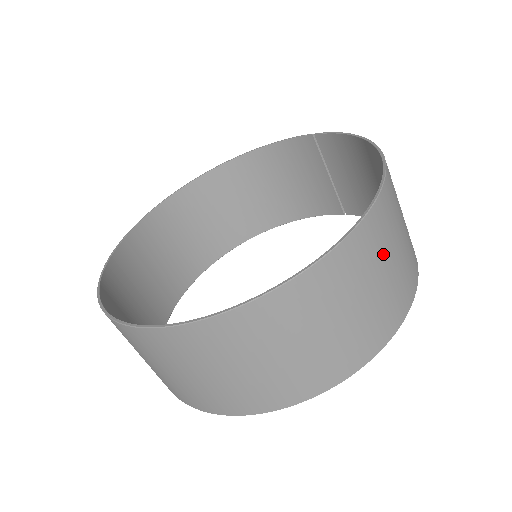
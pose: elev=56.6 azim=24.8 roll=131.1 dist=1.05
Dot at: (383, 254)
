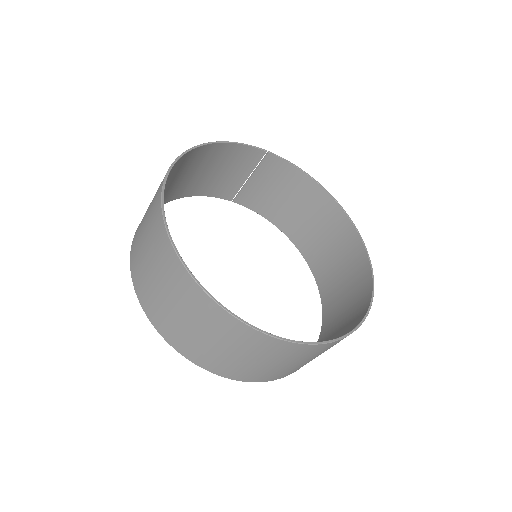
Dot at: (350, 271)
